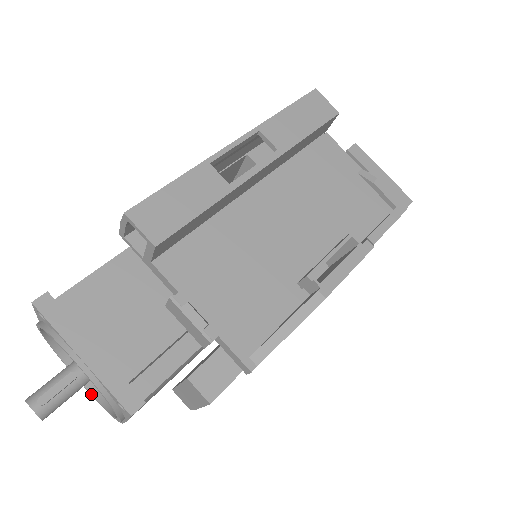
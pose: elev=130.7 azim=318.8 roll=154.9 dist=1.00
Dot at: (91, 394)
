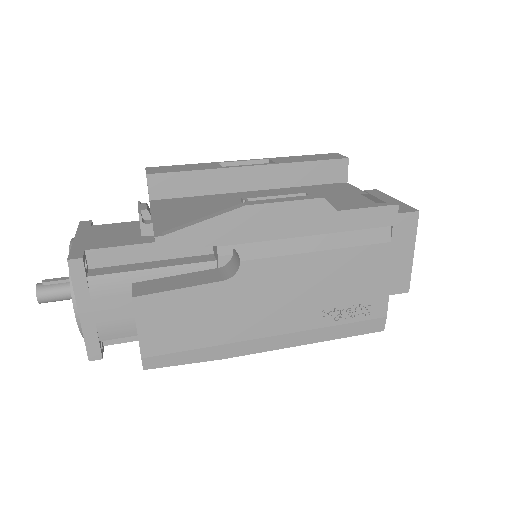
Dot at: occluded
